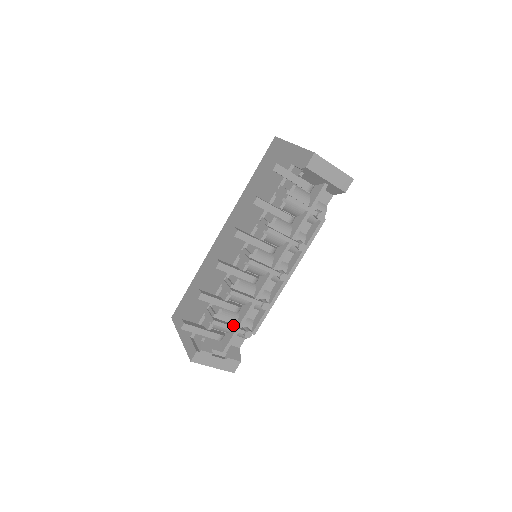
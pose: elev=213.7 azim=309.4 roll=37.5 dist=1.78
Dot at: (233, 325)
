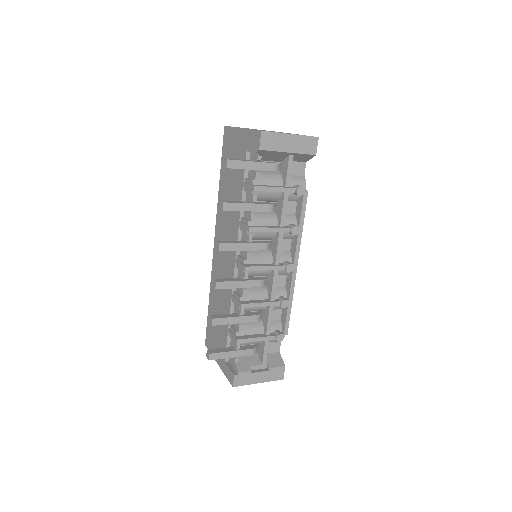
Dot at: (260, 335)
